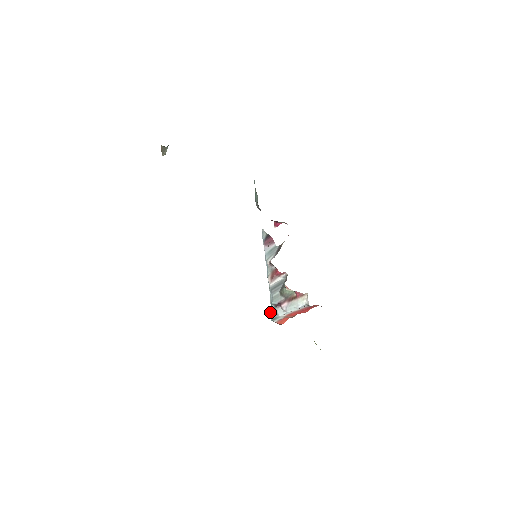
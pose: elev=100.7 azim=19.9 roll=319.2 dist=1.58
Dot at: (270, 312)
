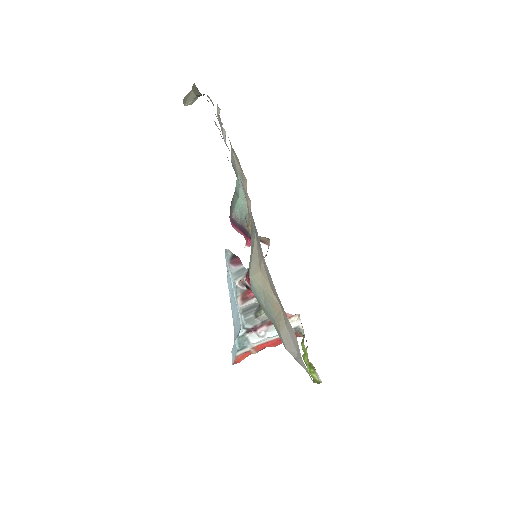
Dot at: (234, 341)
